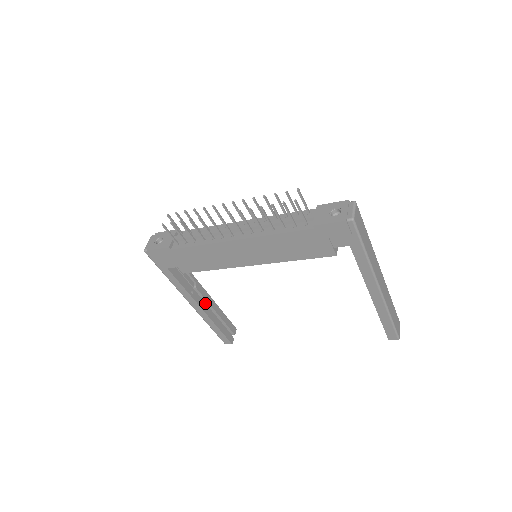
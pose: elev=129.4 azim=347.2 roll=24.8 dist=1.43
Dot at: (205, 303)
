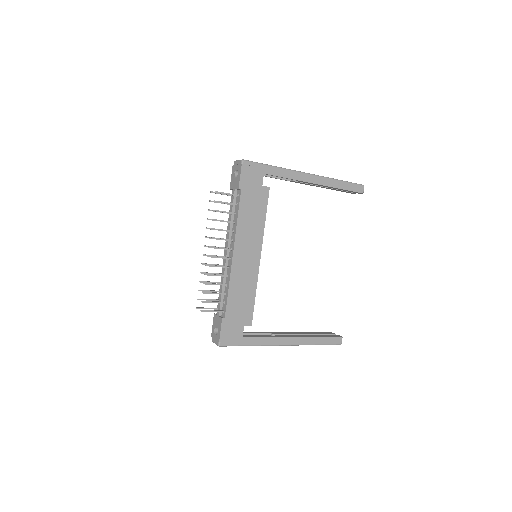
Dot at: occluded
